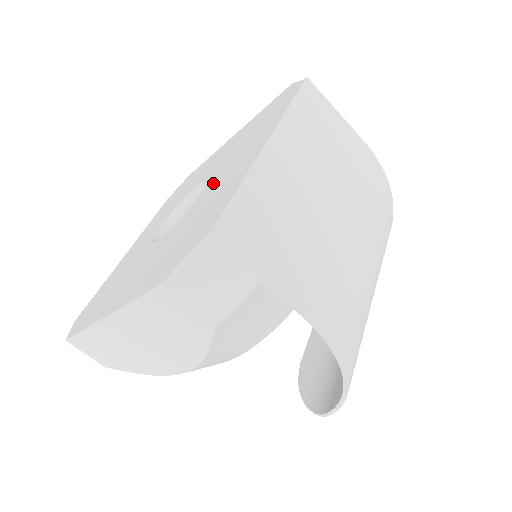
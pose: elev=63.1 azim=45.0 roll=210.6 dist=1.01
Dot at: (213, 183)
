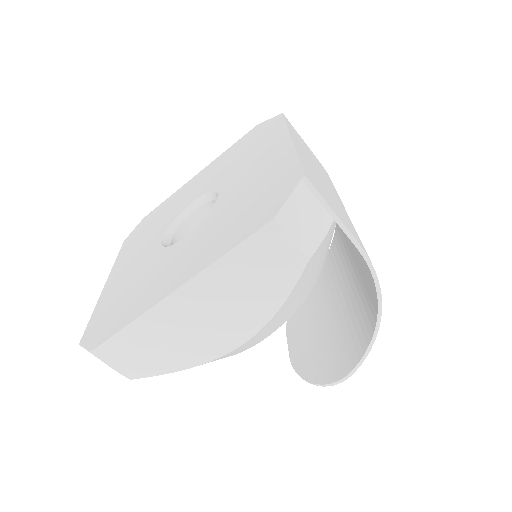
Dot at: (232, 184)
